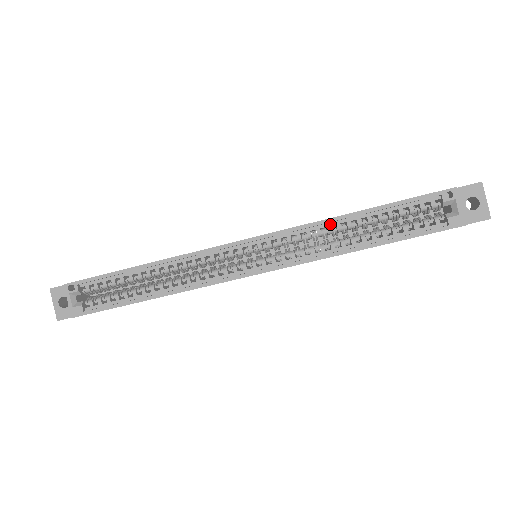
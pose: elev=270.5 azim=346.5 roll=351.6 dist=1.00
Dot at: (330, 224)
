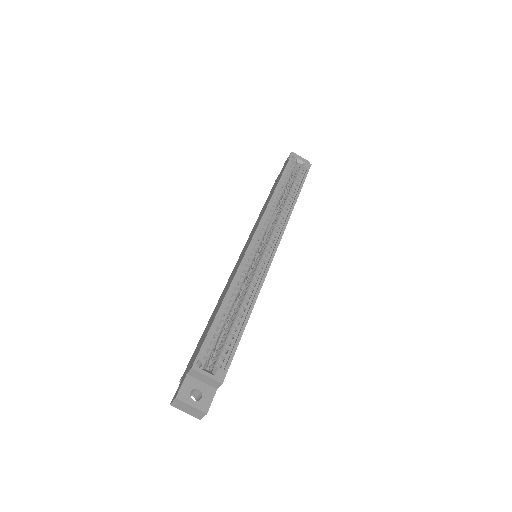
Dot at: (273, 202)
